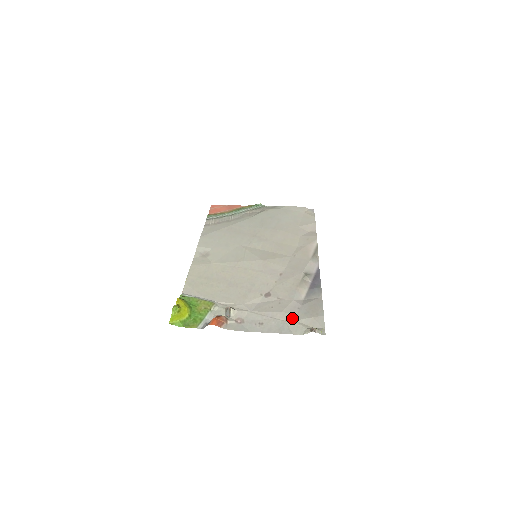
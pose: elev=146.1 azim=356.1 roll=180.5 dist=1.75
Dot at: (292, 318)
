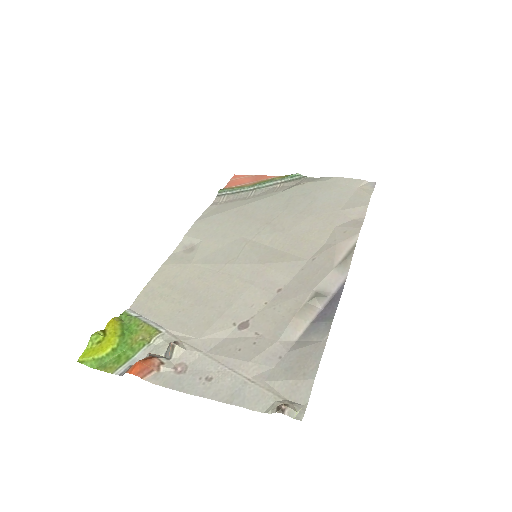
Dot at: (261, 375)
